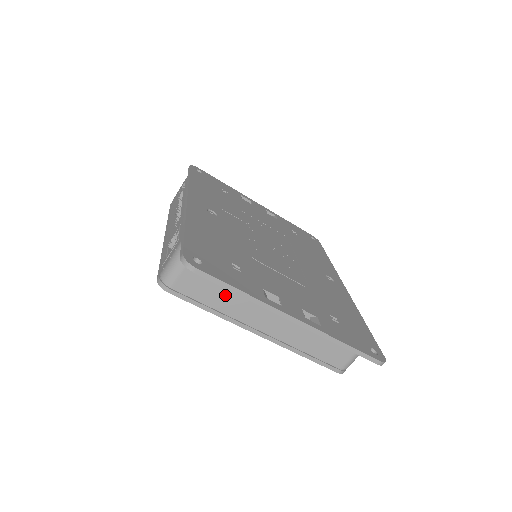
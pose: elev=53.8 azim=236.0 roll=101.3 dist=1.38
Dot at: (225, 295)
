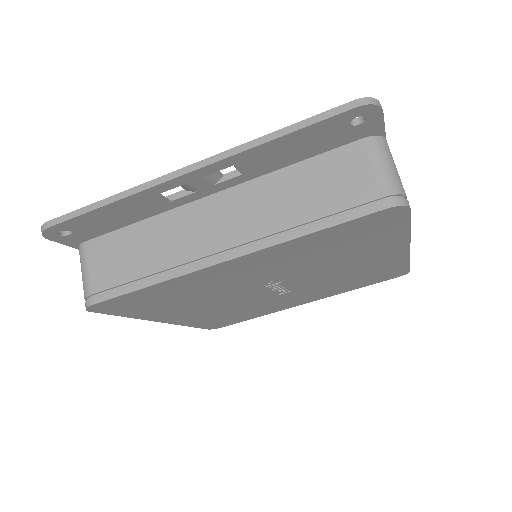
Dot at: (146, 252)
